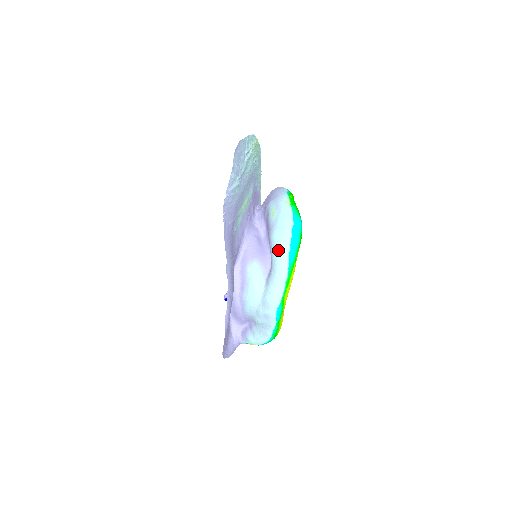
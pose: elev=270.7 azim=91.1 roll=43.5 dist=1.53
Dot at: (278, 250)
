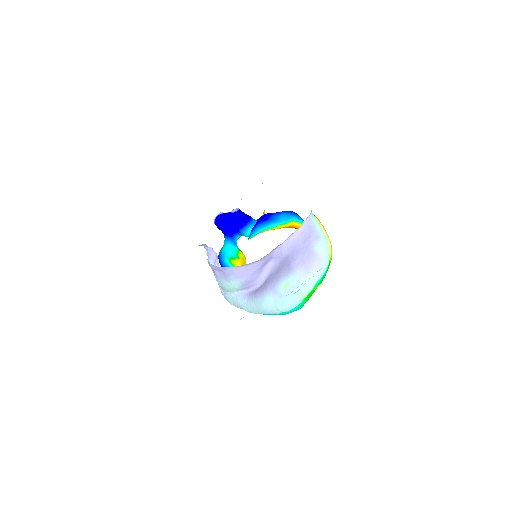
Dot at: (260, 308)
